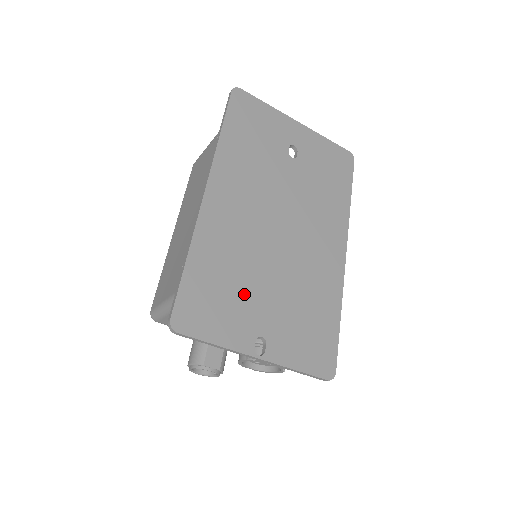
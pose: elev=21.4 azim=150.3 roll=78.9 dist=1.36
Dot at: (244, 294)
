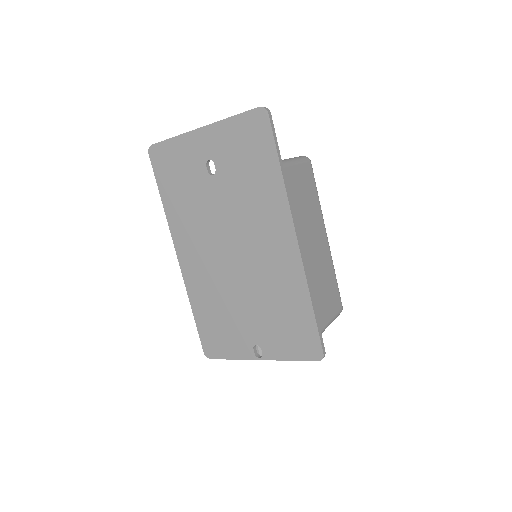
Dot at: (233, 320)
